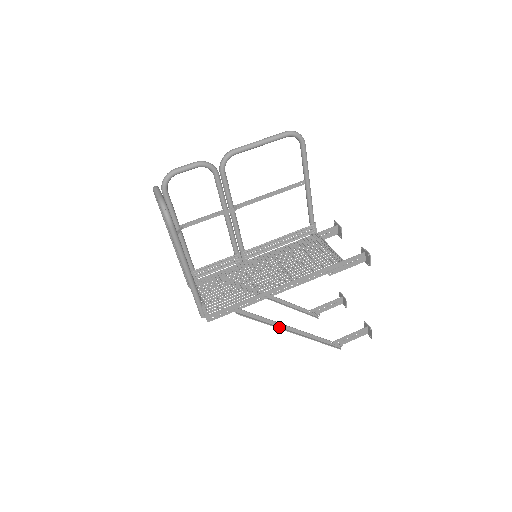
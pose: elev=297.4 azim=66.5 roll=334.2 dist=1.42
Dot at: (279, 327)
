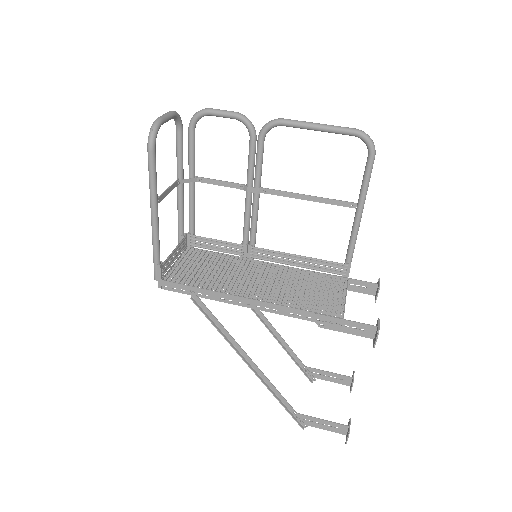
Dot at: (236, 348)
